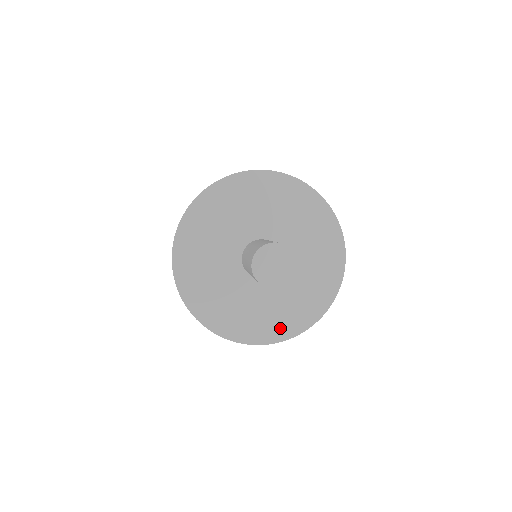
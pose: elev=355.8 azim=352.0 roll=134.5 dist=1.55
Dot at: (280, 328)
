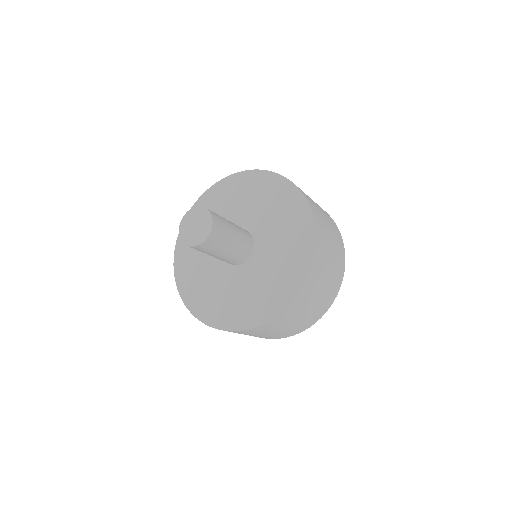
Dot at: (293, 276)
